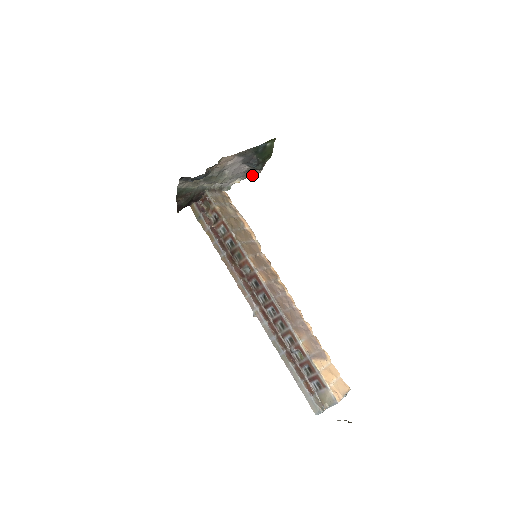
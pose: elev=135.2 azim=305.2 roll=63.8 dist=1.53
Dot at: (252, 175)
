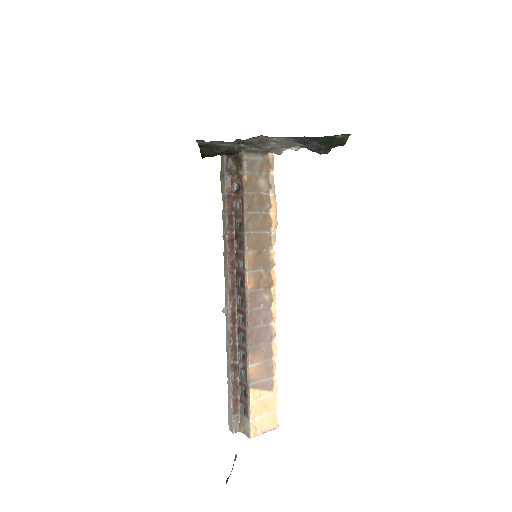
Dot at: occluded
